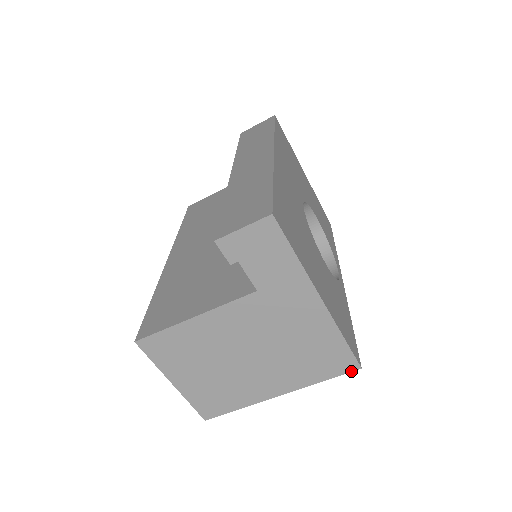
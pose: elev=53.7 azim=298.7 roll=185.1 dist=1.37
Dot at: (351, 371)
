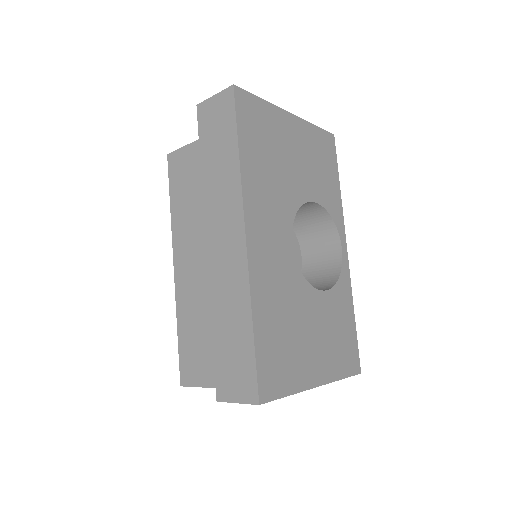
Dot at: occluded
